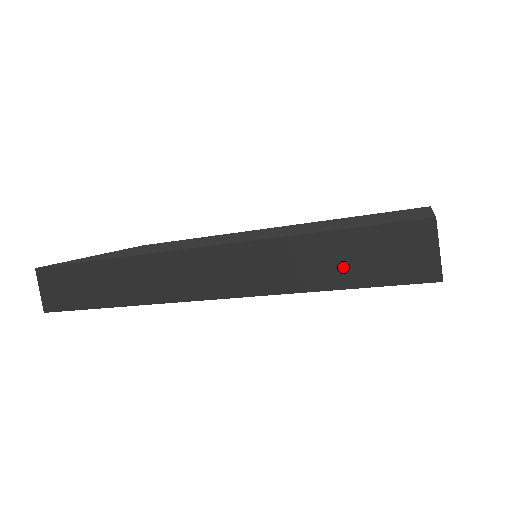
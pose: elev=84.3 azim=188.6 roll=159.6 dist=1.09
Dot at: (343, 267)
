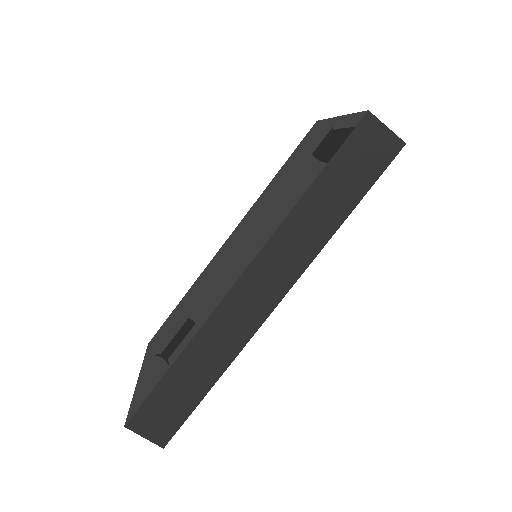
Dot at: (343, 194)
